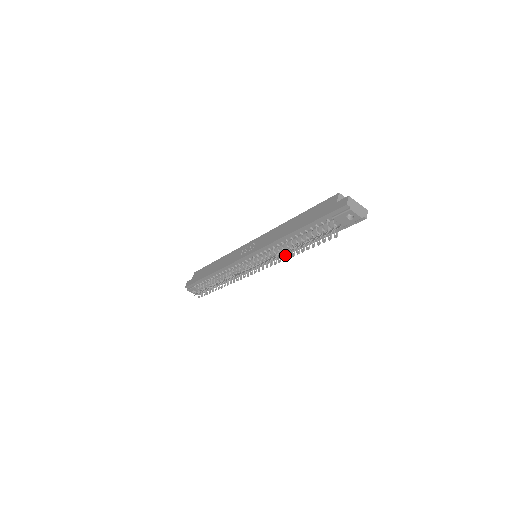
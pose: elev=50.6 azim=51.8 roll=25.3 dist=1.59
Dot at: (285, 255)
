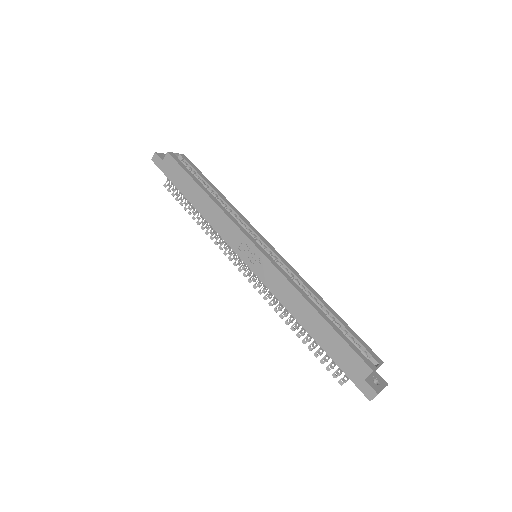
Dot at: occluded
